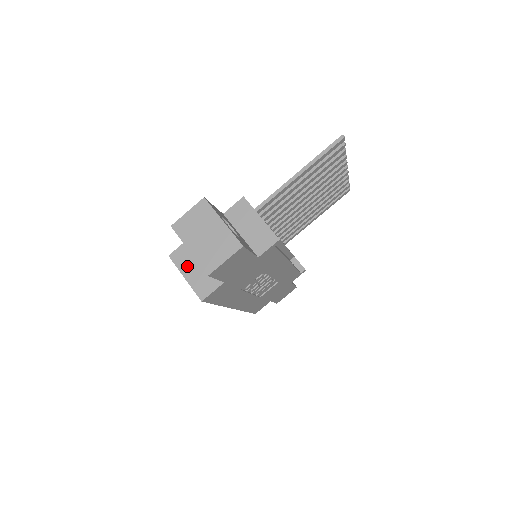
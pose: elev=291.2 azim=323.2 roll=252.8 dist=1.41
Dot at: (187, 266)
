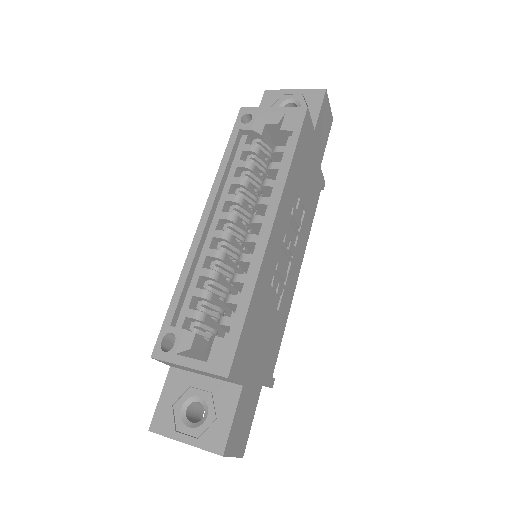
Dot at: occluded
